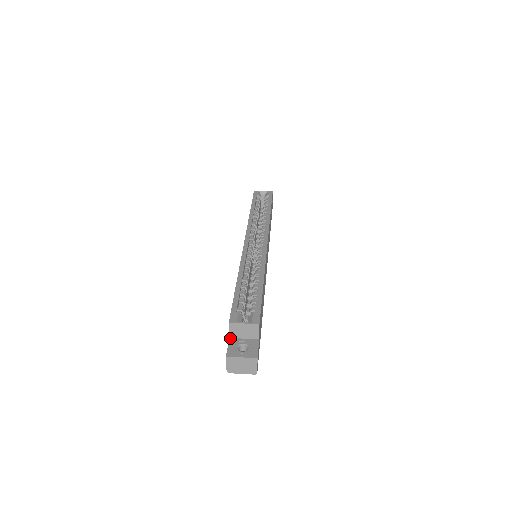
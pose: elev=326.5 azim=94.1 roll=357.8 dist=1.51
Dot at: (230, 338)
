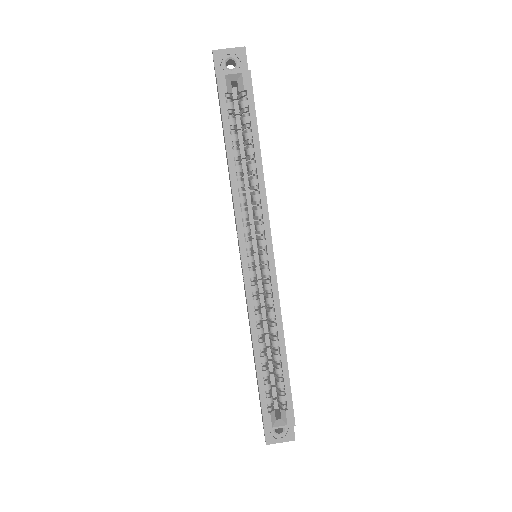
Dot at: occluded
